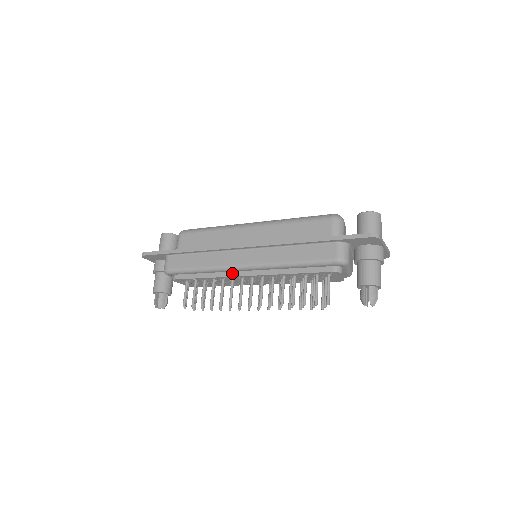
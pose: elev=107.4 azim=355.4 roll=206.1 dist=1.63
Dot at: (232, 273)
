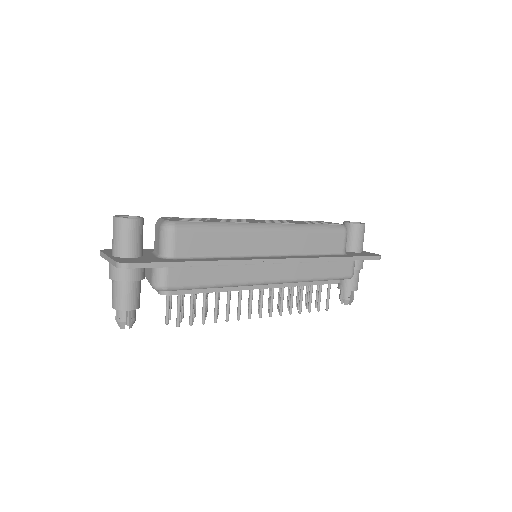
Dot at: (248, 286)
